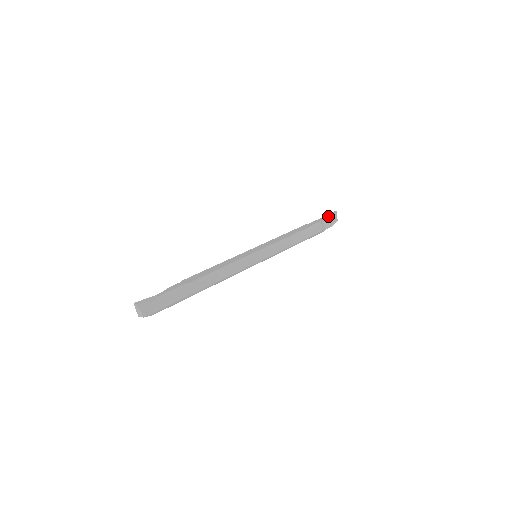
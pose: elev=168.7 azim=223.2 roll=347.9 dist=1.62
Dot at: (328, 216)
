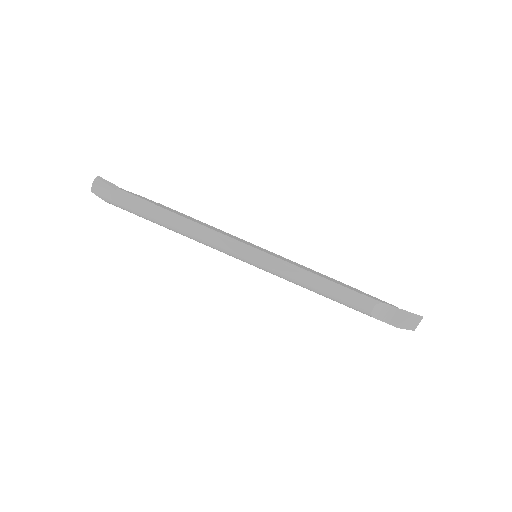
Dot at: (402, 310)
